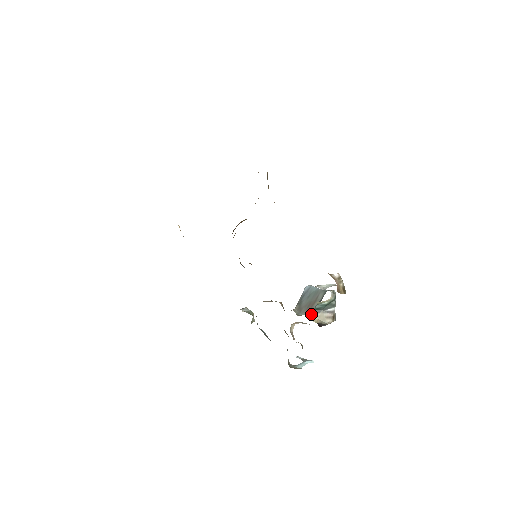
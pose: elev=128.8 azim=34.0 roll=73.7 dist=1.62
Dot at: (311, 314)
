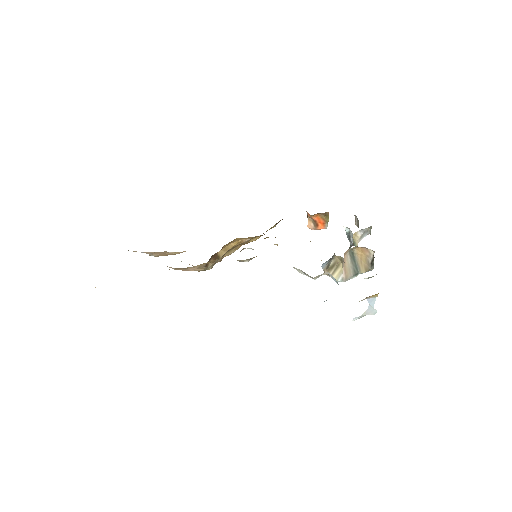
Dot at: occluded
